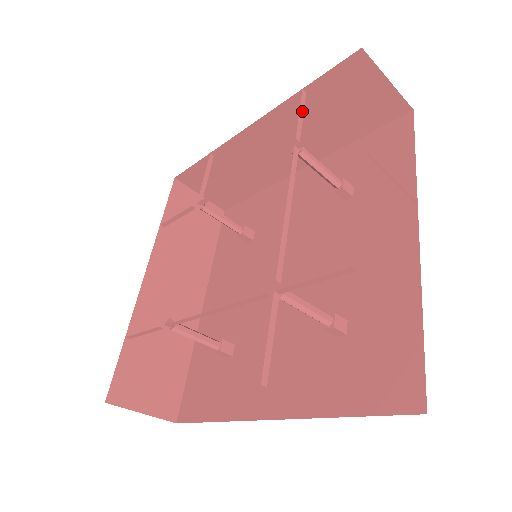
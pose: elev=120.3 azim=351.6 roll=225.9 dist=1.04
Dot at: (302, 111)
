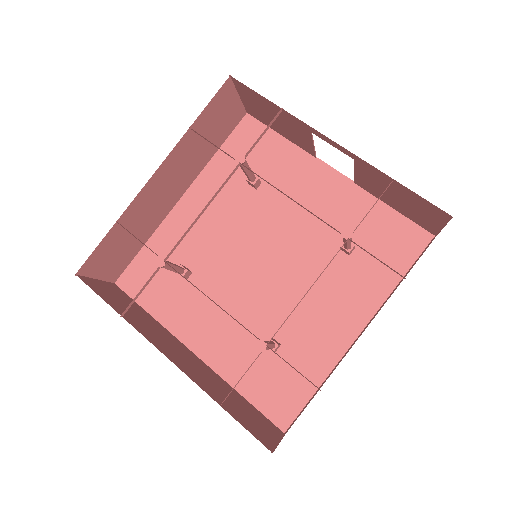
Dot at: occluded
